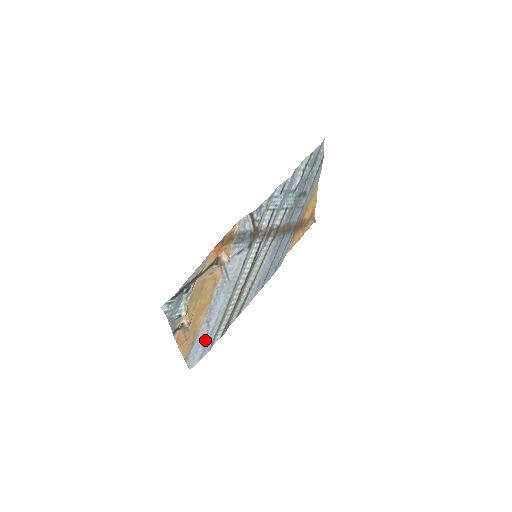
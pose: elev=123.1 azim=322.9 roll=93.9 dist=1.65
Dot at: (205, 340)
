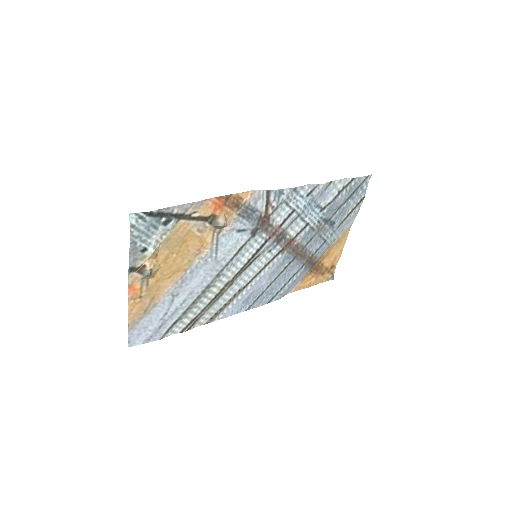
Dot at: (161, 319)
